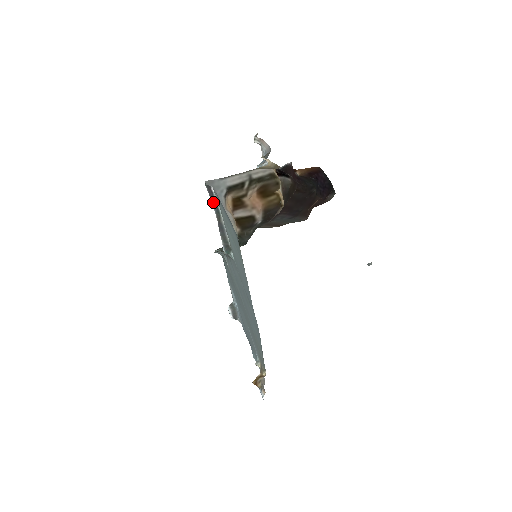
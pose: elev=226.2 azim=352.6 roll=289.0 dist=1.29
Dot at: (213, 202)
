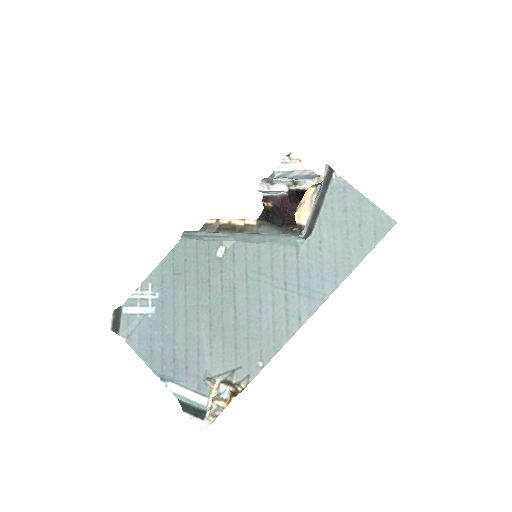
Dot at: (325, 185)
